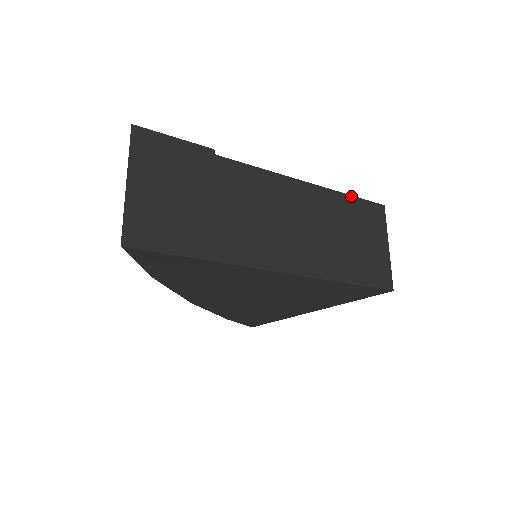
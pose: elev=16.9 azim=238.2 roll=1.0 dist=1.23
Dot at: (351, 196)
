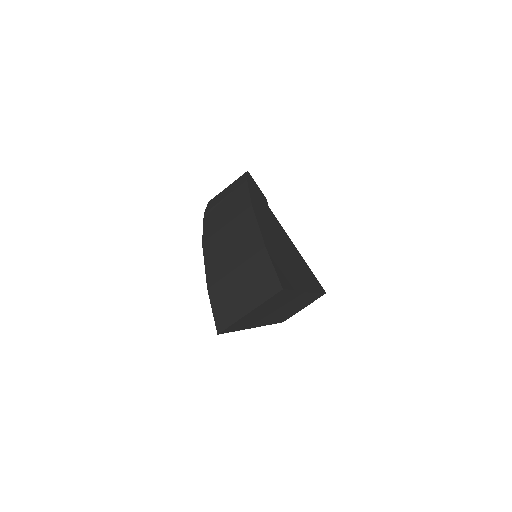
Dot at: (320, 293)
